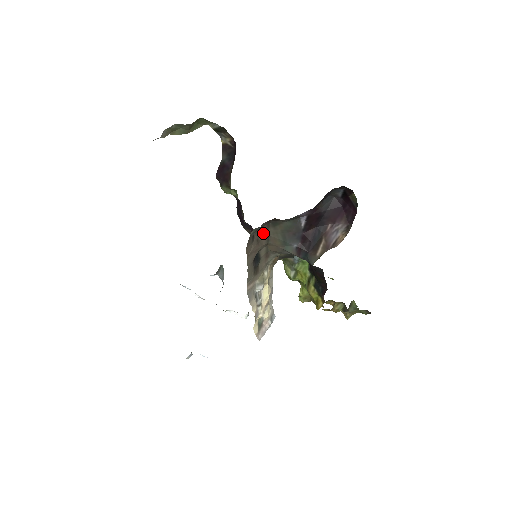
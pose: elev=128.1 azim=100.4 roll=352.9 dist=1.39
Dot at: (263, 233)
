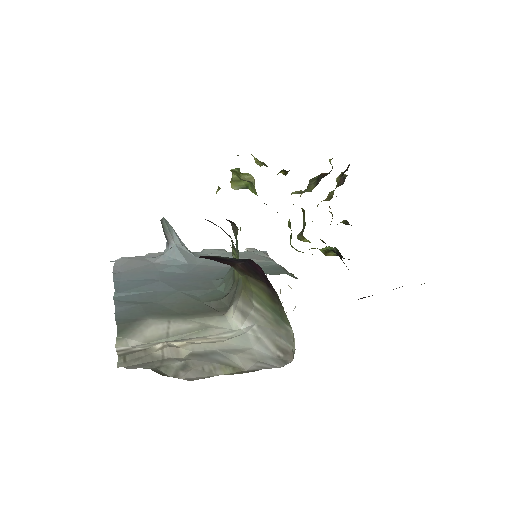
Dot at: occluded
